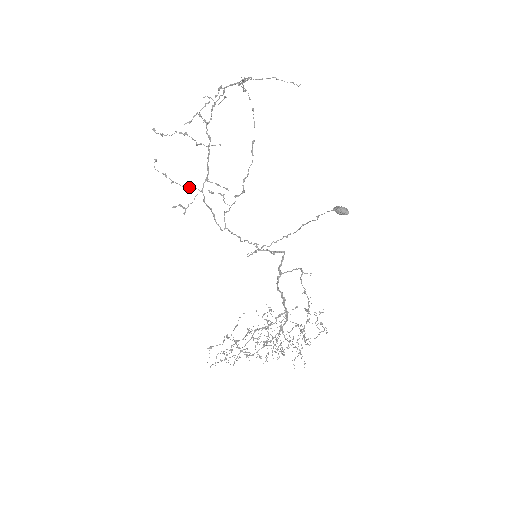
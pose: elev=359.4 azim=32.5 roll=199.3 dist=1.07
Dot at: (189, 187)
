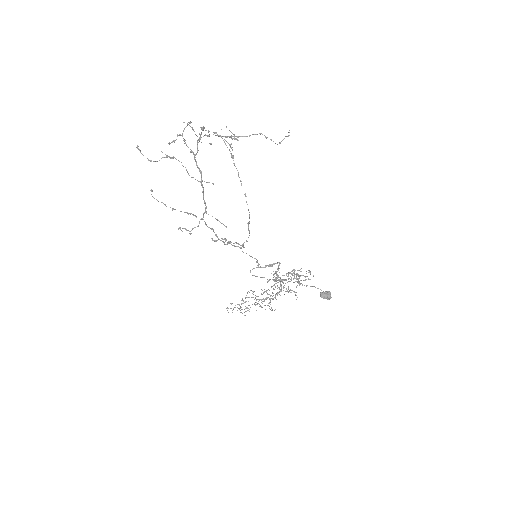
Dot at: (189, 213)
